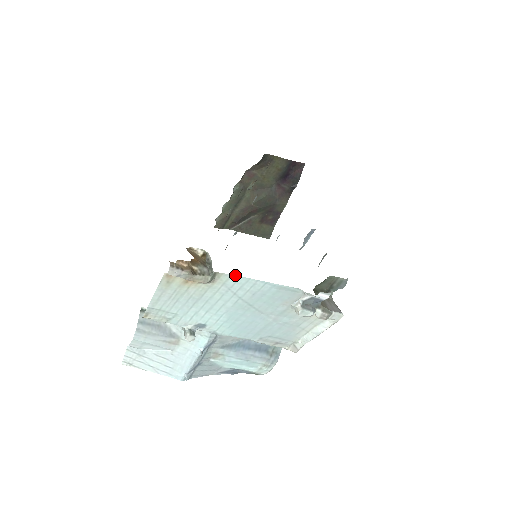
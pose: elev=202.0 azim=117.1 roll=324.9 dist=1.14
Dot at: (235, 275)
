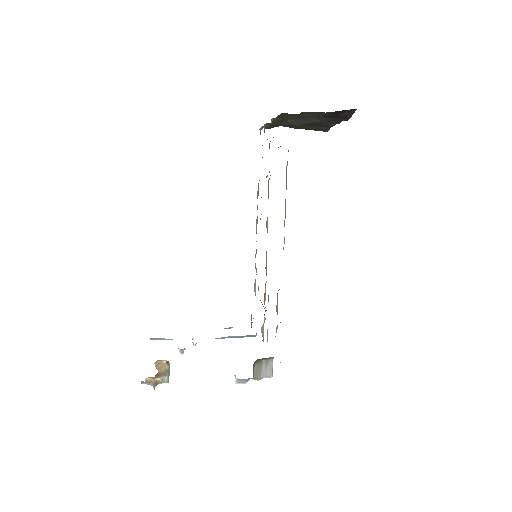
Dot at: occluded
